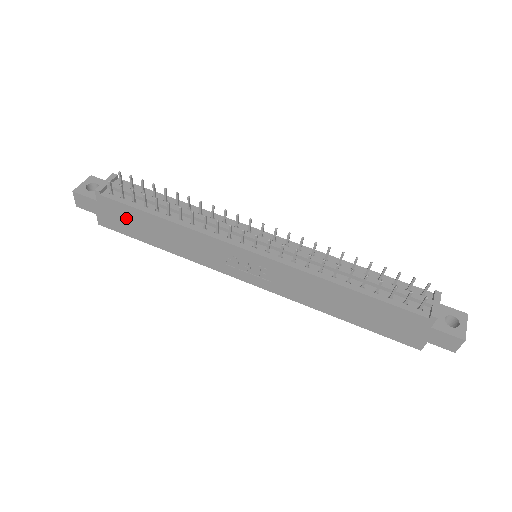
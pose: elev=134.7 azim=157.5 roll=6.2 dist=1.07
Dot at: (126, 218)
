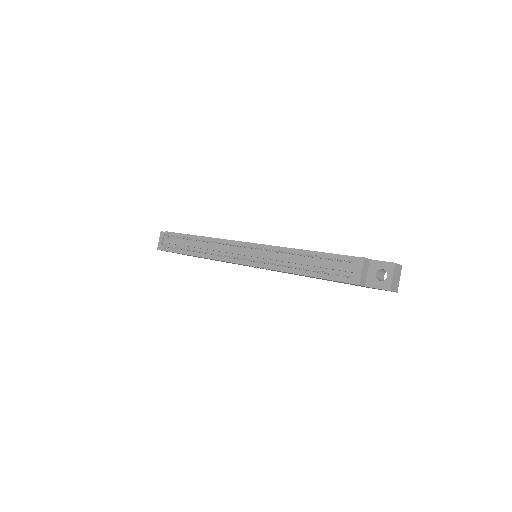
Dot at: occluded
